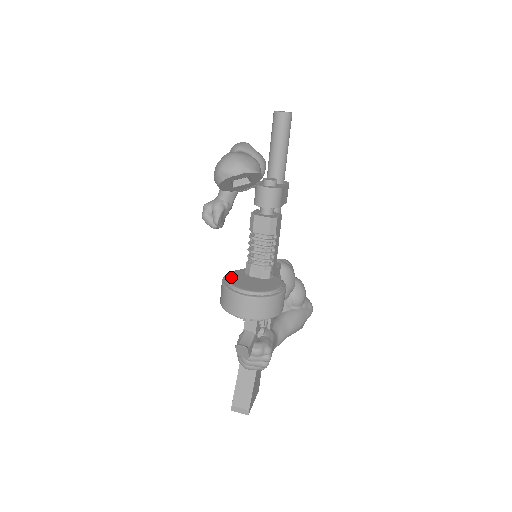
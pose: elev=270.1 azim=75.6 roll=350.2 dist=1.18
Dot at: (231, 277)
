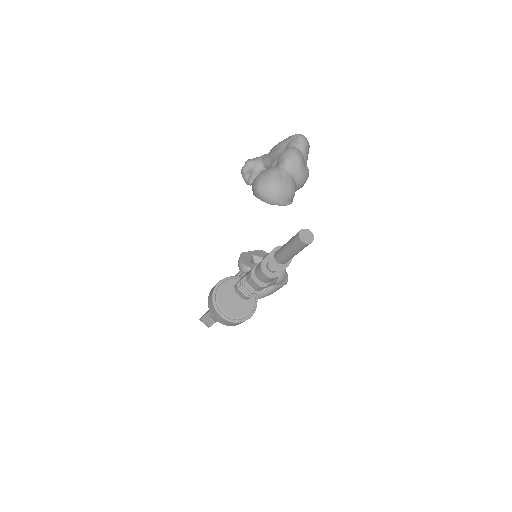
Dot at: (221, 290)
